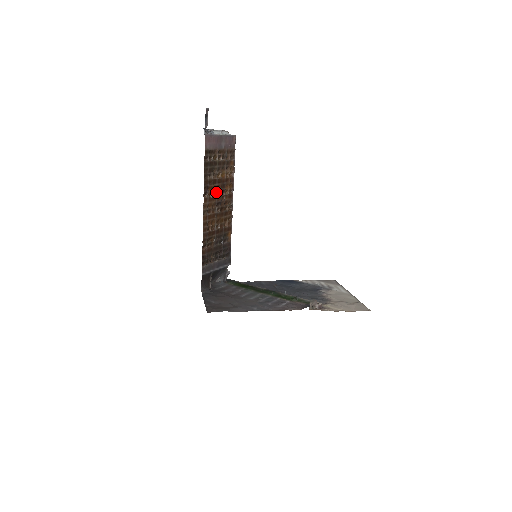
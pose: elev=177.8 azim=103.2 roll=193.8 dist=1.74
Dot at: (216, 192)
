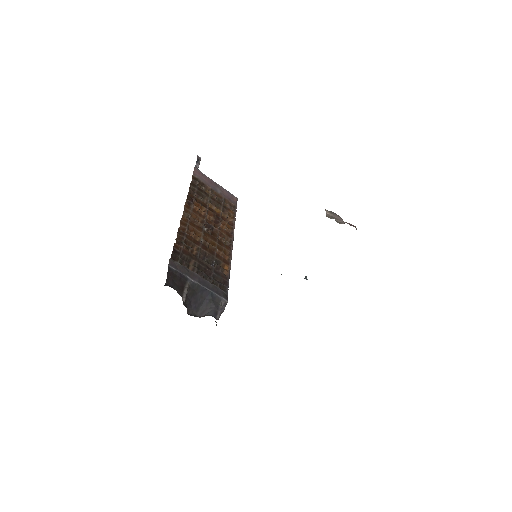
Dot at: (205, 214)
